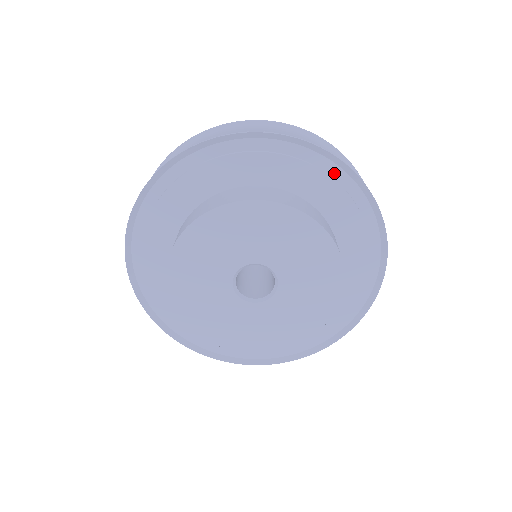
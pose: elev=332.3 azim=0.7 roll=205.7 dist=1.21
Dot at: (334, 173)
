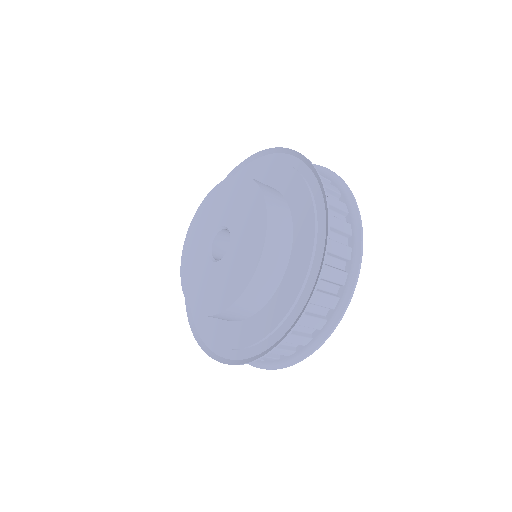
Dot at: (266, 160)
